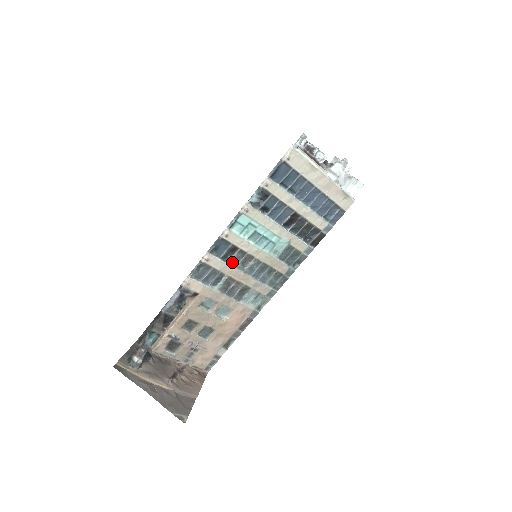
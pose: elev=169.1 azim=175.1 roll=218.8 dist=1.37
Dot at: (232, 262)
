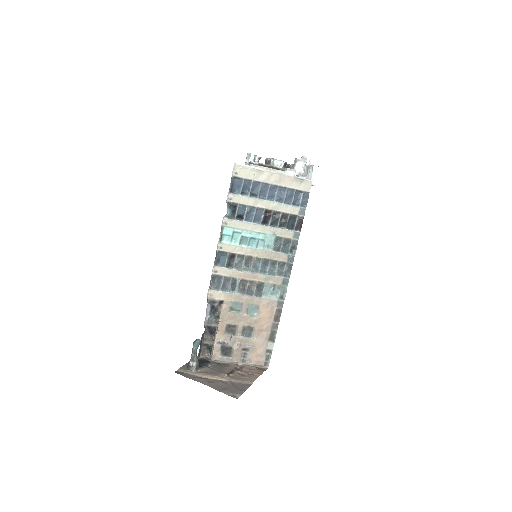
Dot at: (237, 267)
